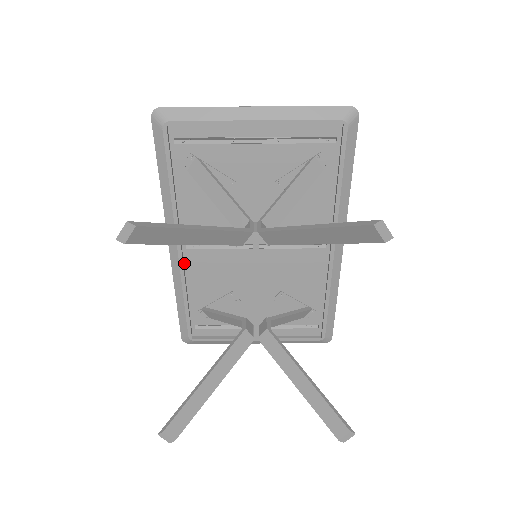
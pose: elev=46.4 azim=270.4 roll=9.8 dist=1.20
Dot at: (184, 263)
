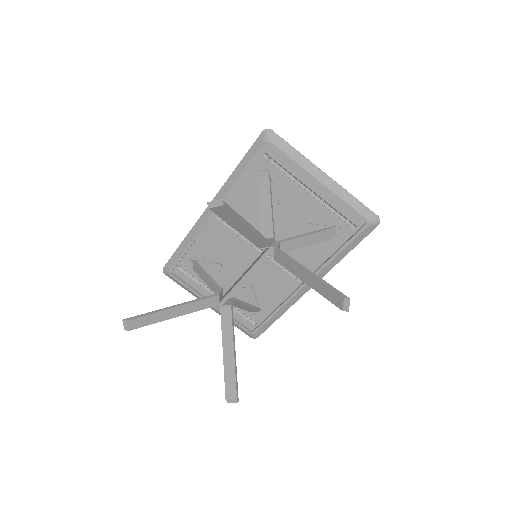
Dot at: (207, 225)
